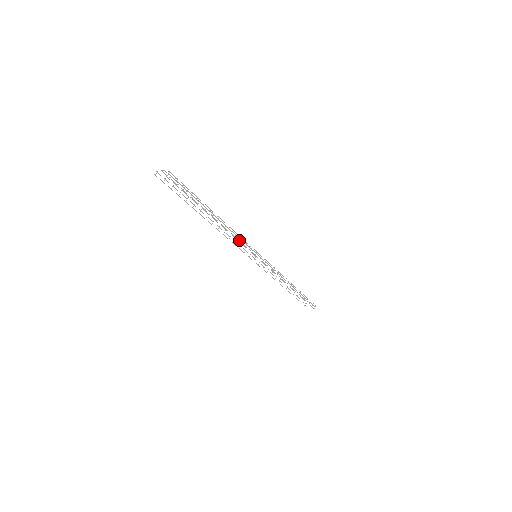
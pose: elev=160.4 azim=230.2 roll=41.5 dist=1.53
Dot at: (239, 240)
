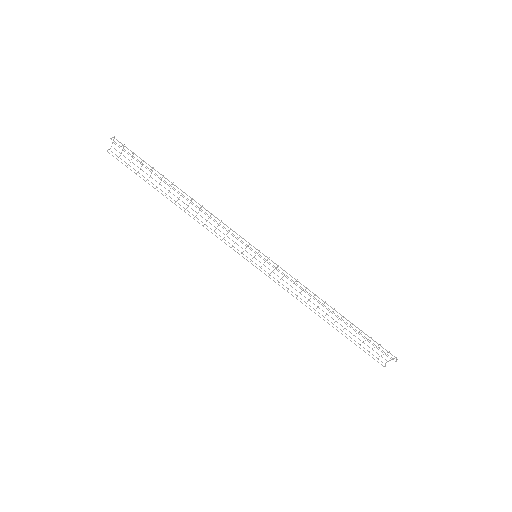
Dot at: (226, 234)
